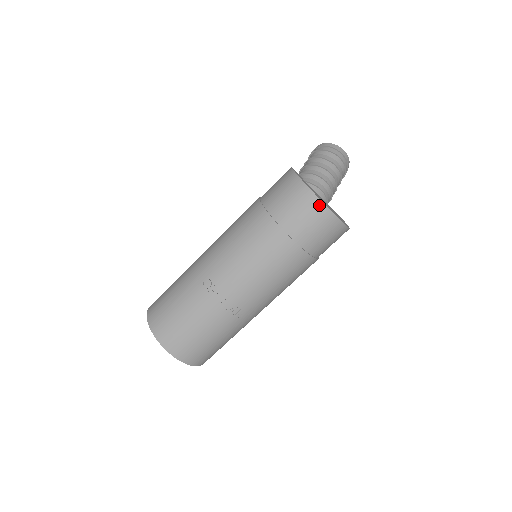
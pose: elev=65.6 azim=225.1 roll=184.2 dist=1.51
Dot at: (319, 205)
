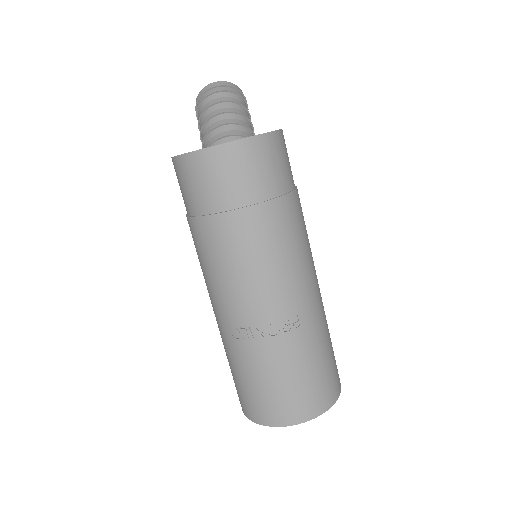
Dot at: (212, 153)
